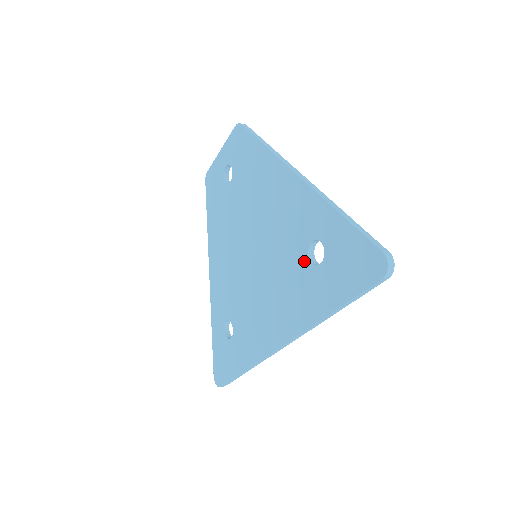
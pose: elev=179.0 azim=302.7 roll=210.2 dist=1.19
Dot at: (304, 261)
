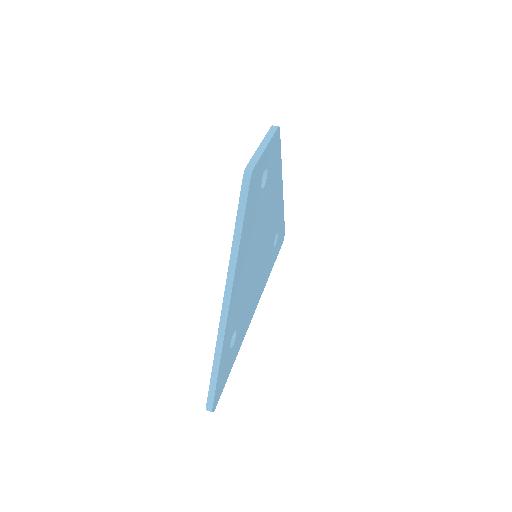
Dot at: occluded
